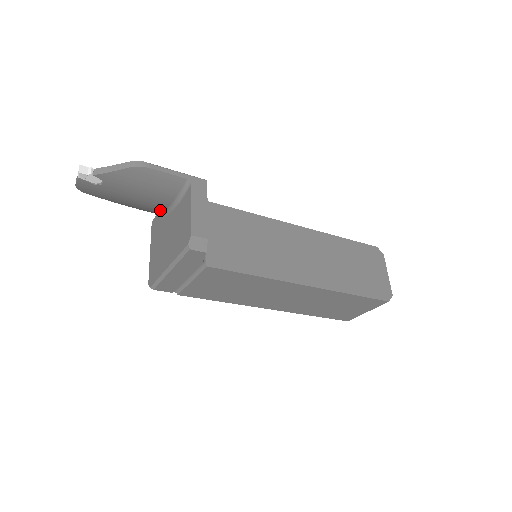
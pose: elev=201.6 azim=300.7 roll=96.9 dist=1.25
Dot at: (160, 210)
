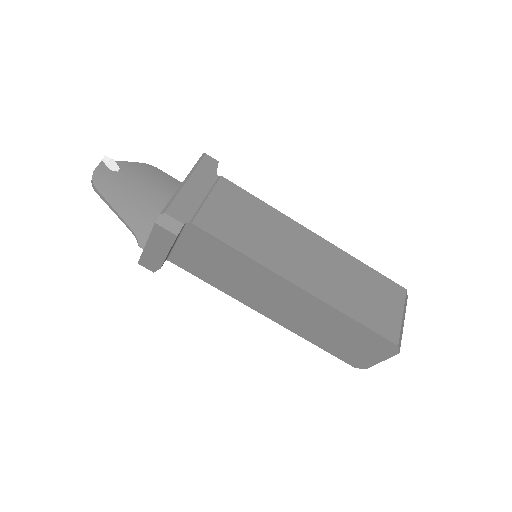
Dot at: occluded
